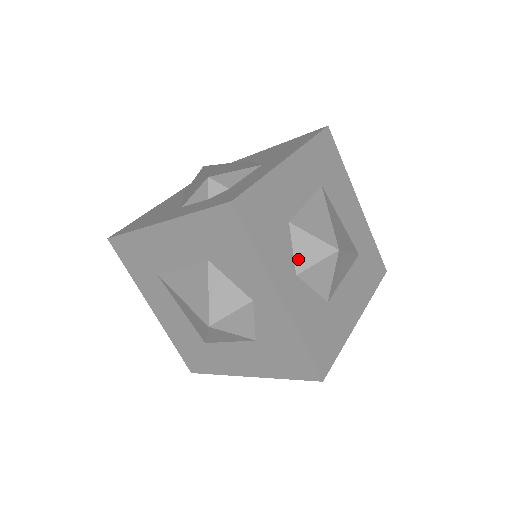
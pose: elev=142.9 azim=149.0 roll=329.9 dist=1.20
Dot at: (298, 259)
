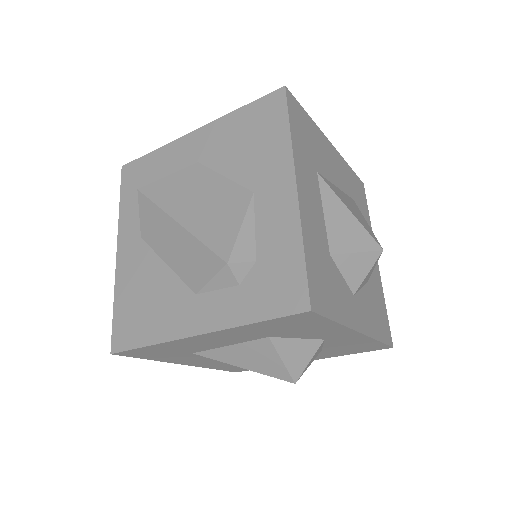
Dot at: (350, 281)
